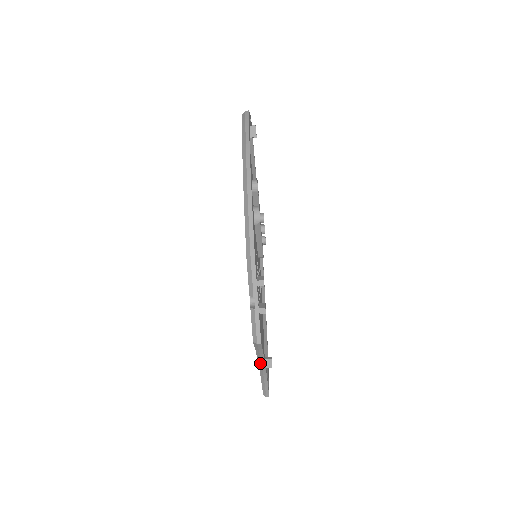
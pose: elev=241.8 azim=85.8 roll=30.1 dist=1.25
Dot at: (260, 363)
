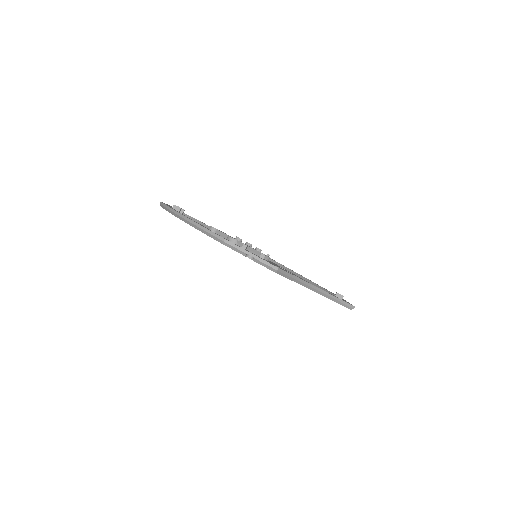
Dot at: (310, 288)
